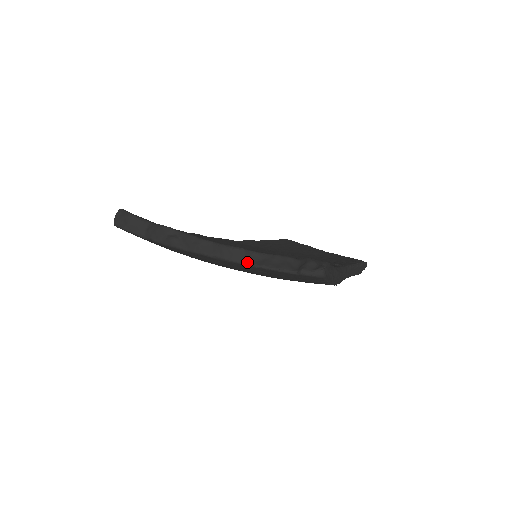
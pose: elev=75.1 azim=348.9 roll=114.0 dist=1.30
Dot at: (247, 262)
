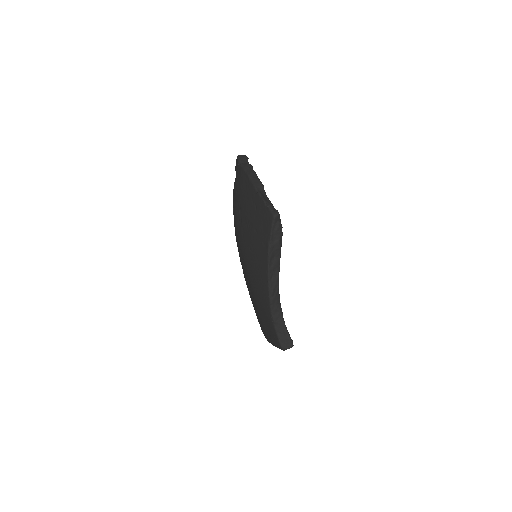
Dot at: (258, 189)
